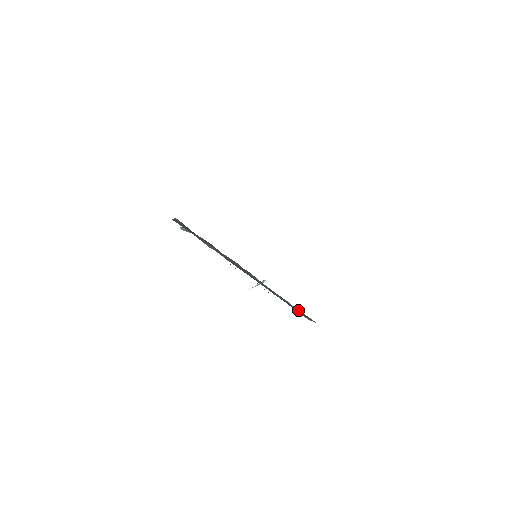
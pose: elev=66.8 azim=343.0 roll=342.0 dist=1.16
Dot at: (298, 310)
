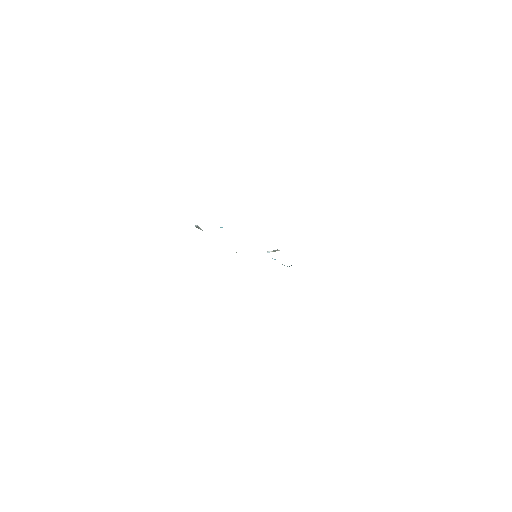
Dot at: occluded
